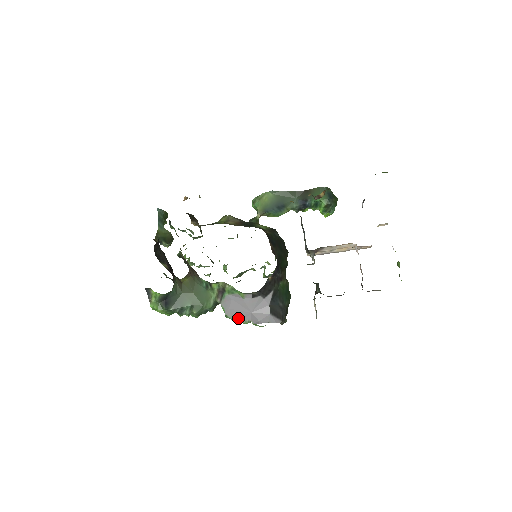
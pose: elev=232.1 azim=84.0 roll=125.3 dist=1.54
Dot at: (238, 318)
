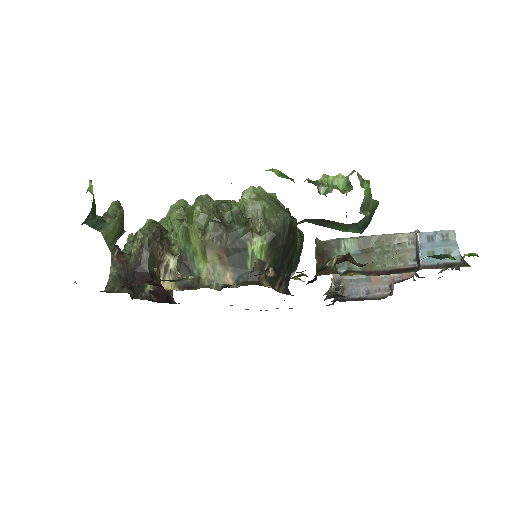
Dot at: occluded
